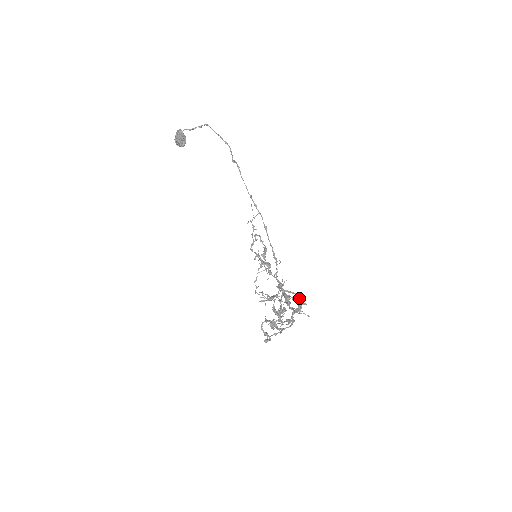
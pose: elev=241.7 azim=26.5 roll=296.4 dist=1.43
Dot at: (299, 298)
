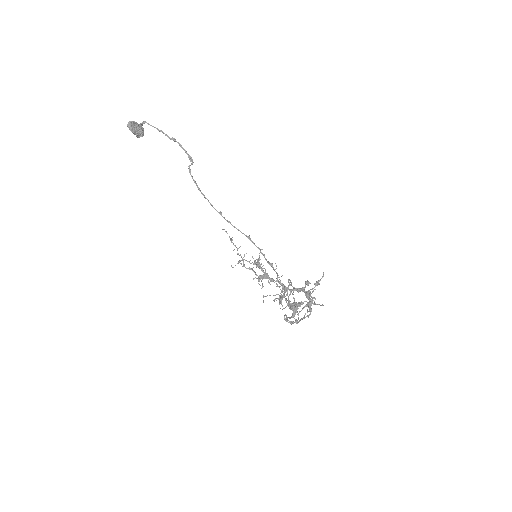
Dot at: (306, 297)
